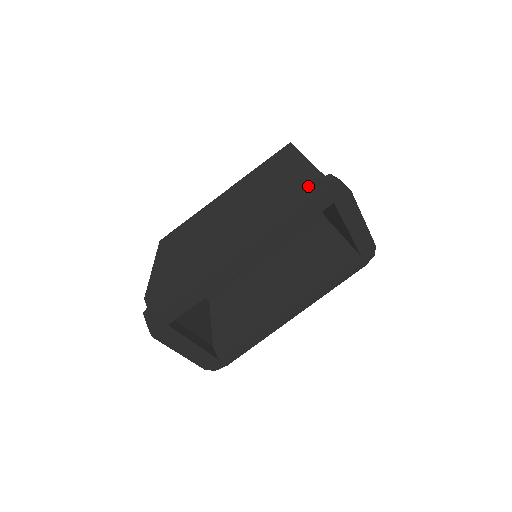
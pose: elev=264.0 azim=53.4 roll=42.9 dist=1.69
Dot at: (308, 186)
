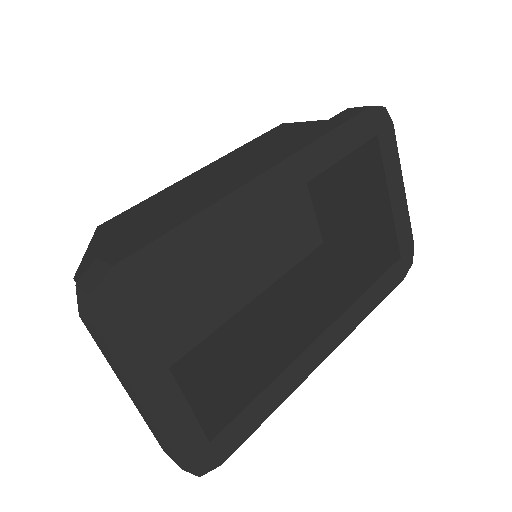
Dot at: (340, 113)
